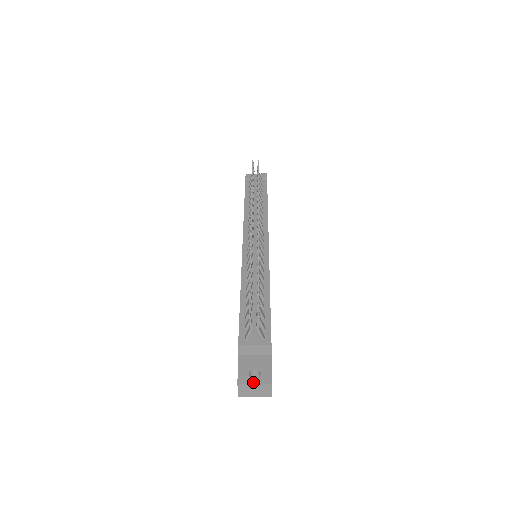
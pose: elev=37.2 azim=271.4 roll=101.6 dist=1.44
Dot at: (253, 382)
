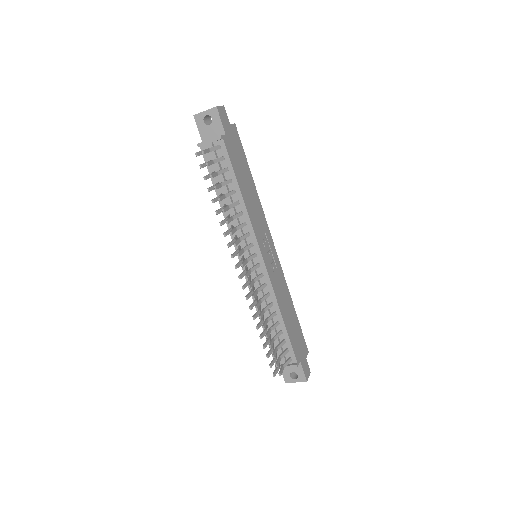
Dot at: (295, 382)
